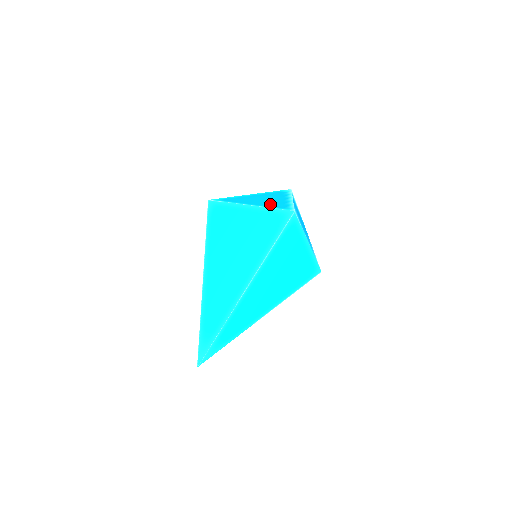
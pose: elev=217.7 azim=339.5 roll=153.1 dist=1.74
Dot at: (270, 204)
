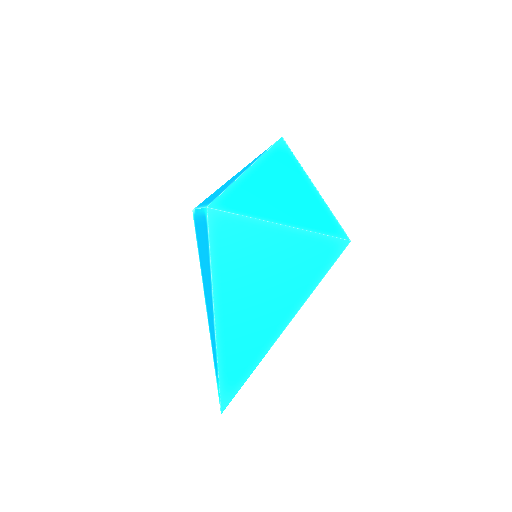
Dot at: (213, 197)
